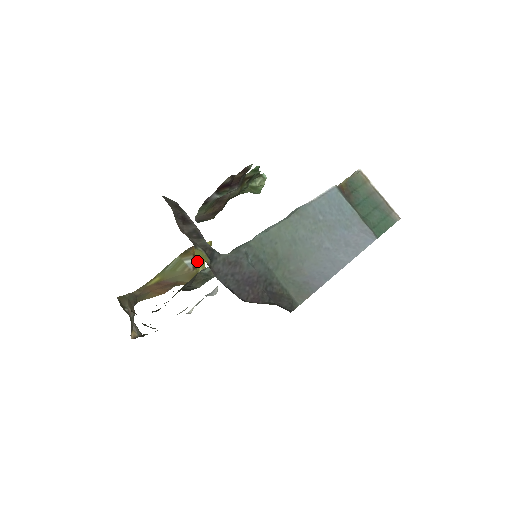
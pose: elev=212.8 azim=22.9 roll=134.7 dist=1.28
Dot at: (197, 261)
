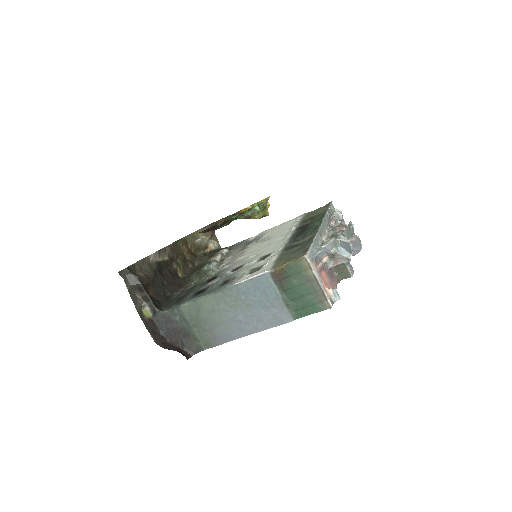
Dot at: occluded
